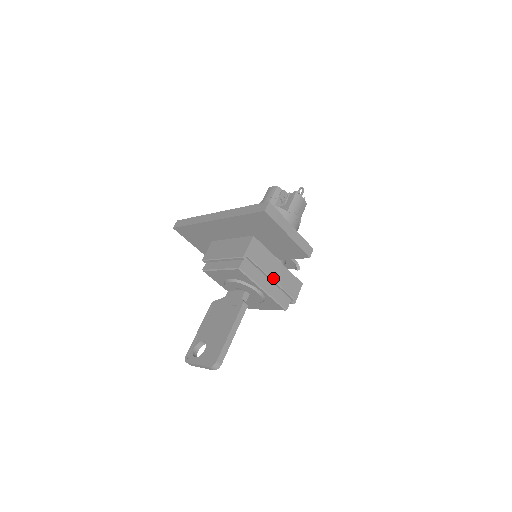
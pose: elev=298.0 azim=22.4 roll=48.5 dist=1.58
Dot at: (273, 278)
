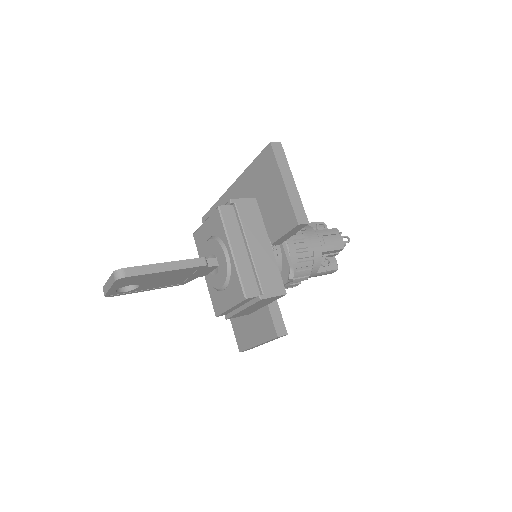
Dot at: (251, 249)
